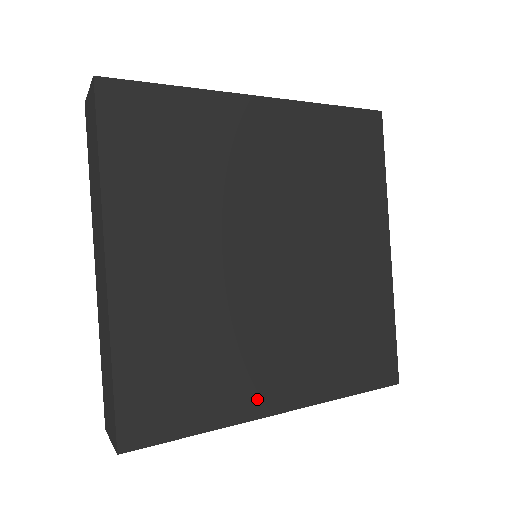
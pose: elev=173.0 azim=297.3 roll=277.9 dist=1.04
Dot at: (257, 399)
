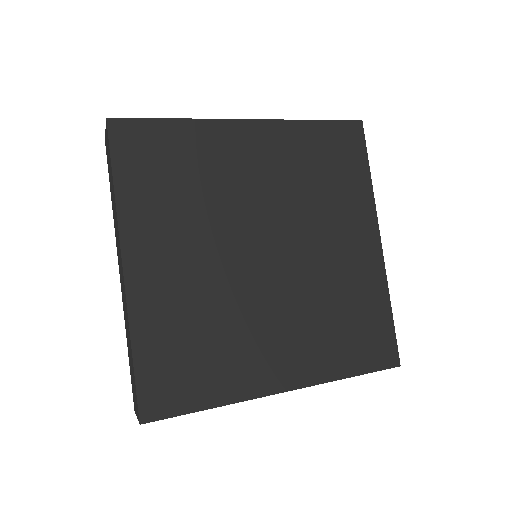
Dot at: (261, 379)
